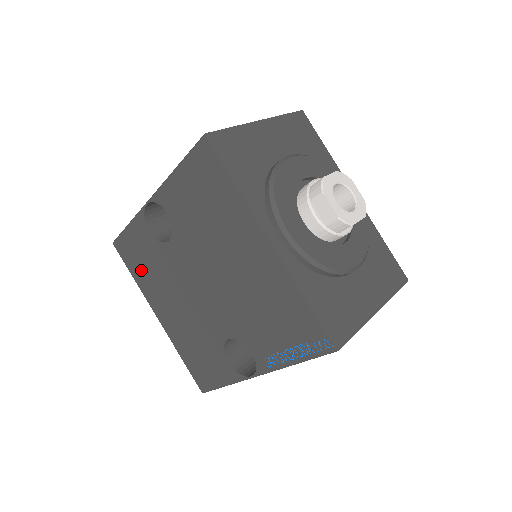
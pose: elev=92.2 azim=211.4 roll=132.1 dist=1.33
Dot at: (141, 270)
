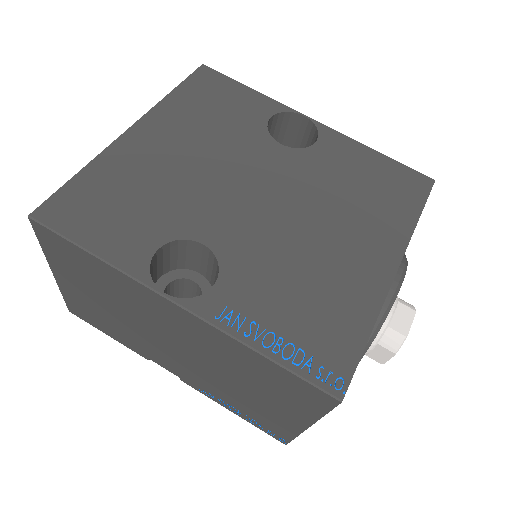
Dot at: (198, 104)
